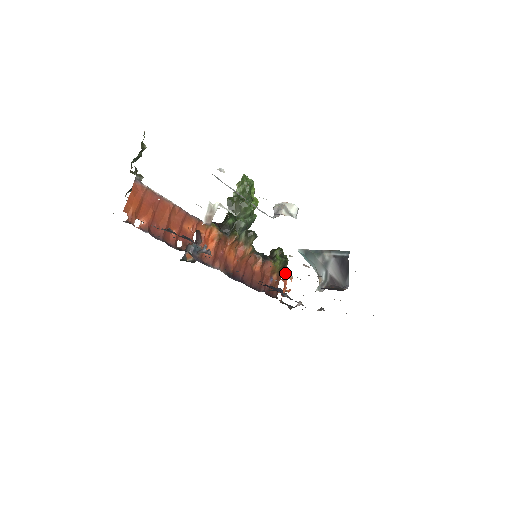
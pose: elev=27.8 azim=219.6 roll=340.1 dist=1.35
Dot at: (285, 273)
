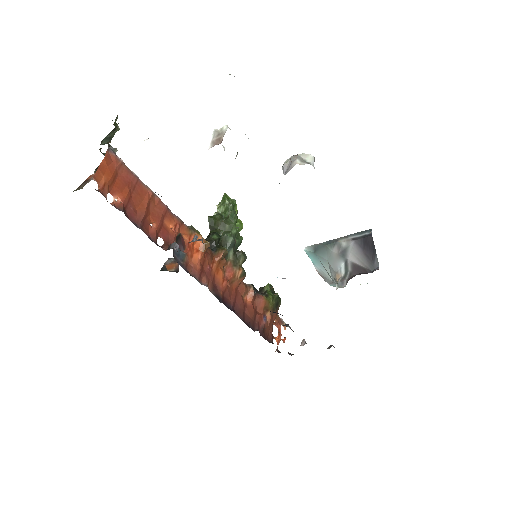
Dot at: (278, 316)
